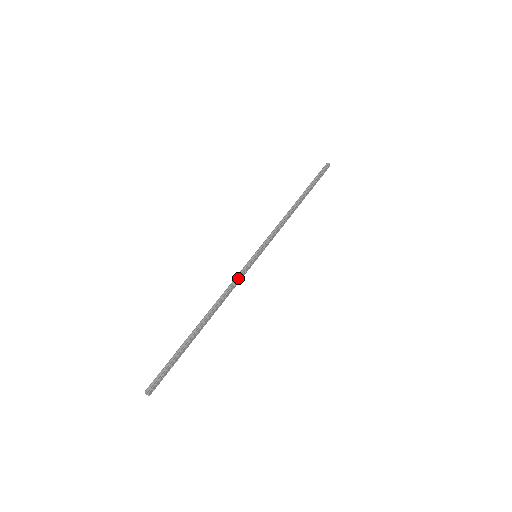
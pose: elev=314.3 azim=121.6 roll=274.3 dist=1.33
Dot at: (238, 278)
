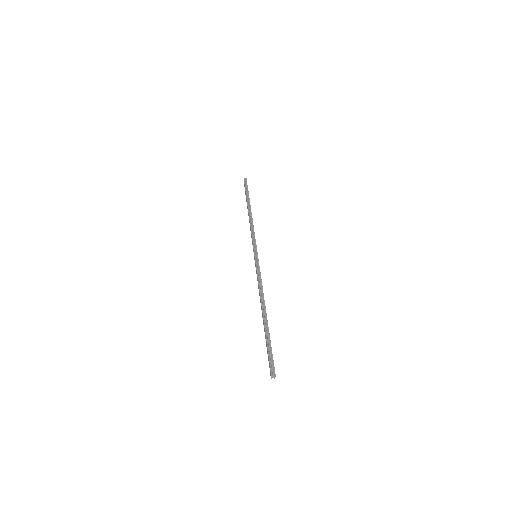
Dot at: (260, 274)
